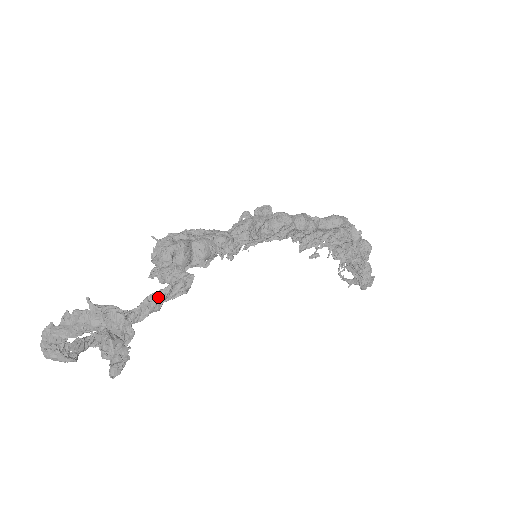
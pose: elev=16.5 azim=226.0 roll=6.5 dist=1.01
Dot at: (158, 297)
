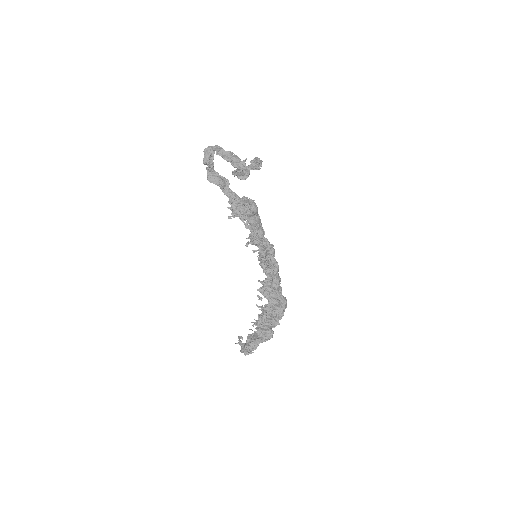
Dot at: (238, 199)
